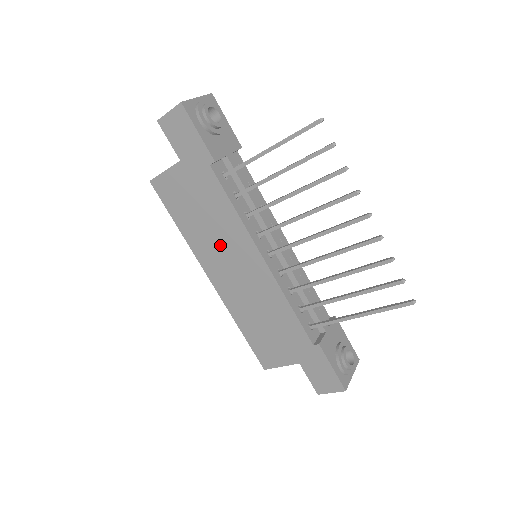
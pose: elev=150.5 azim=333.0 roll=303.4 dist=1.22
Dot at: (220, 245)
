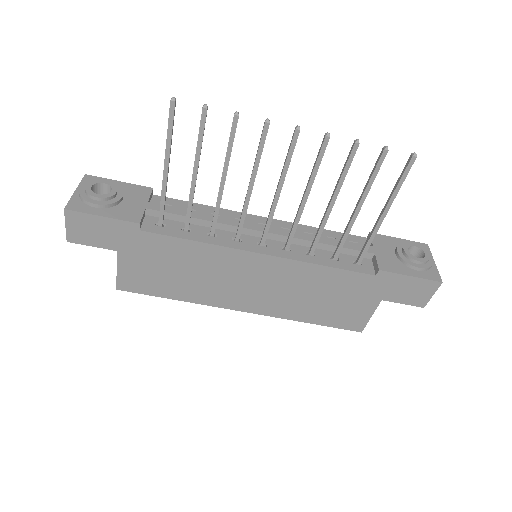
Dot at: (219, 279)
